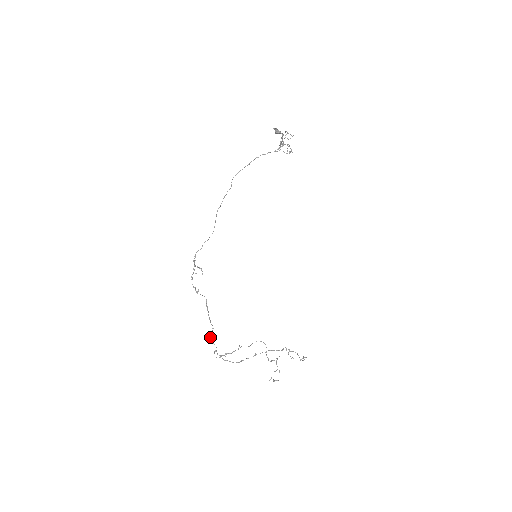
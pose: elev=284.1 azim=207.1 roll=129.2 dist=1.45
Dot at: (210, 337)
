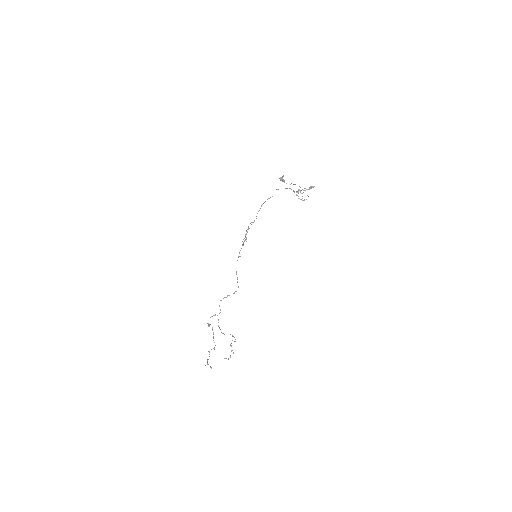
Dot at: (221, 300)
